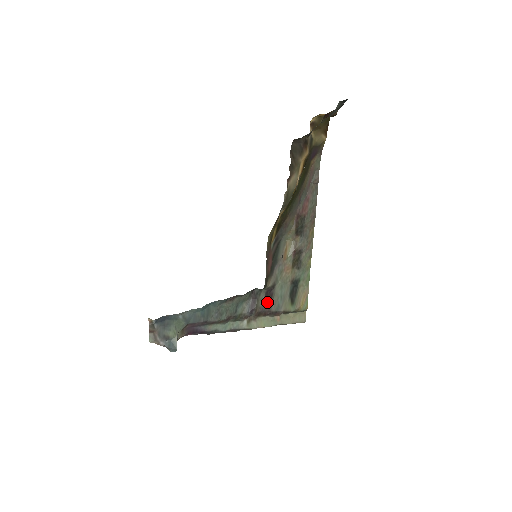
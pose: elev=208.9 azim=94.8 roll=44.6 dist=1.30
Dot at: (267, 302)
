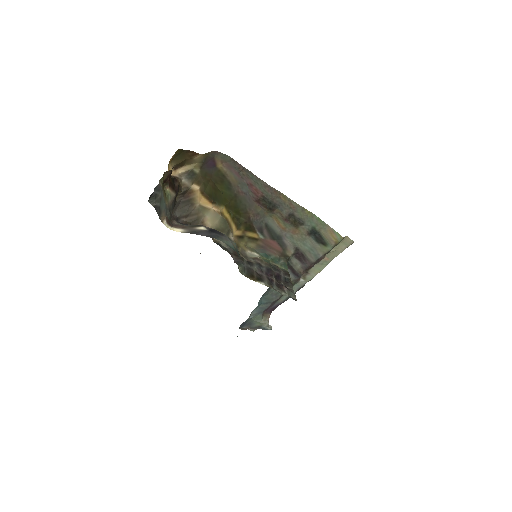
Dot at: (303, 261)
